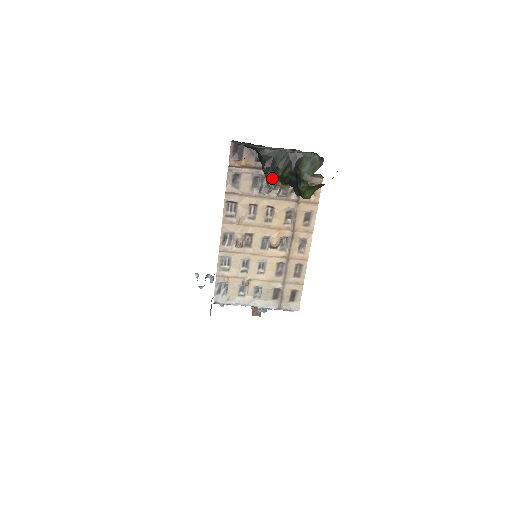
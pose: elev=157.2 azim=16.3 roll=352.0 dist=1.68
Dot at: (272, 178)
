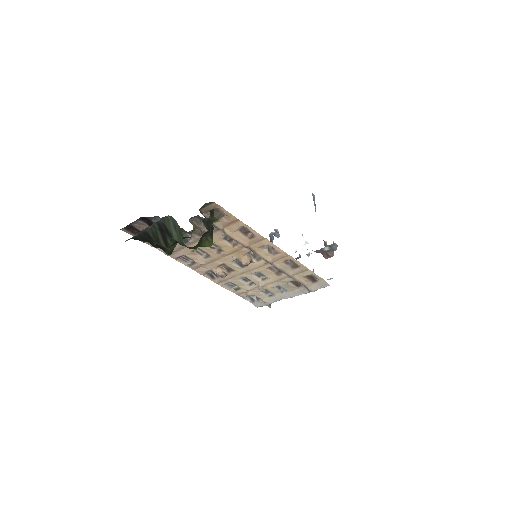
Dot at: (167, 251)
